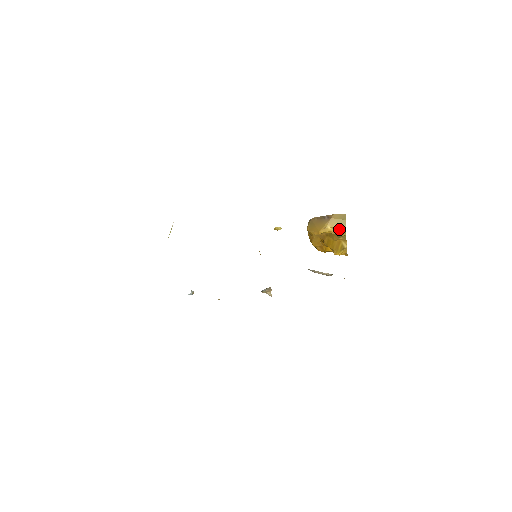
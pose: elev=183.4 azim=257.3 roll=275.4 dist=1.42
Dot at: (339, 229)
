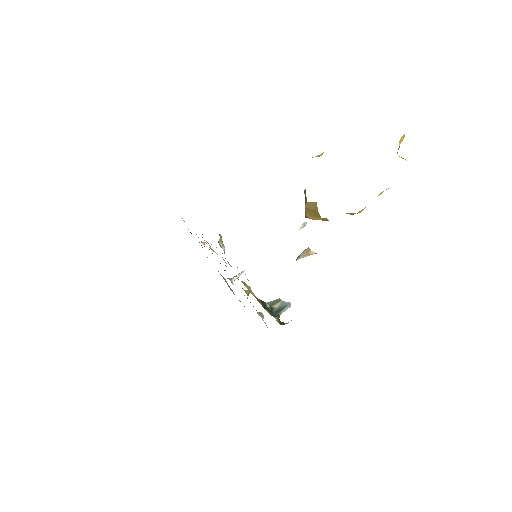
Dot at: (319, 217)
